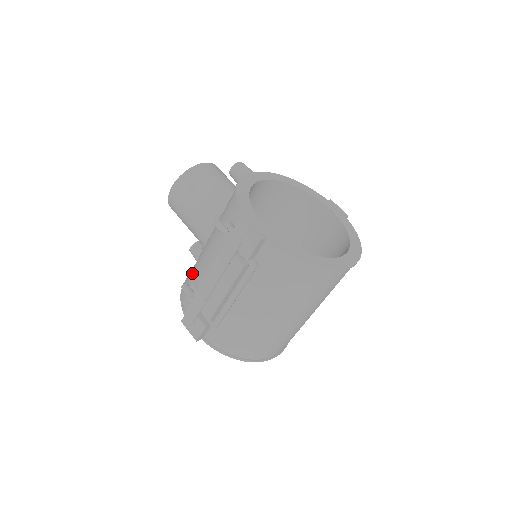
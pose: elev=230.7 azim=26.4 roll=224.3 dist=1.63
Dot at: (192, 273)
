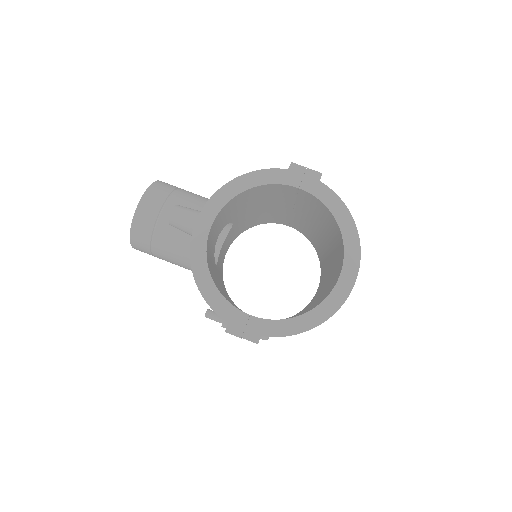
Dot at: occluded
